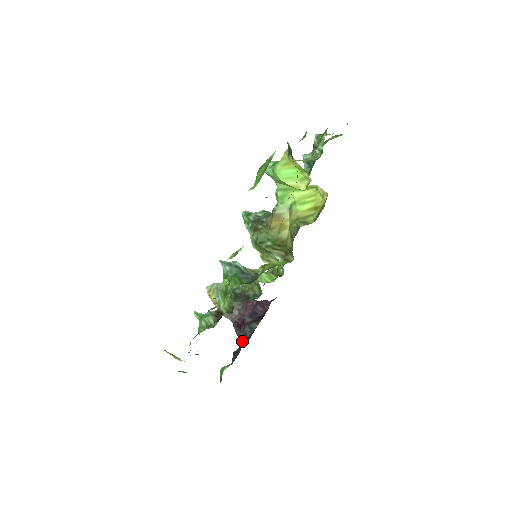
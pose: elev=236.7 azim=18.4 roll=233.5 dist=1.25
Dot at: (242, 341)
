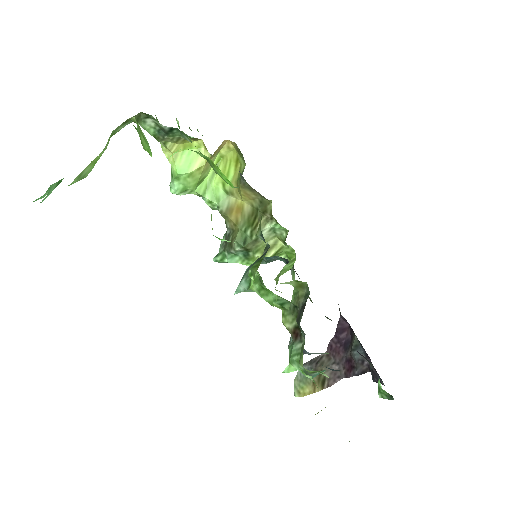
Dot at: (368, 370)
